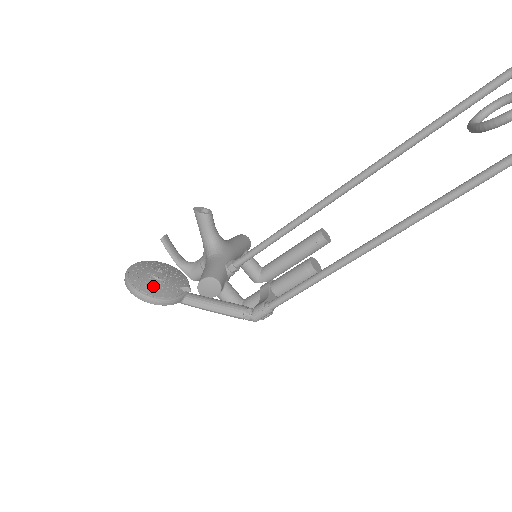
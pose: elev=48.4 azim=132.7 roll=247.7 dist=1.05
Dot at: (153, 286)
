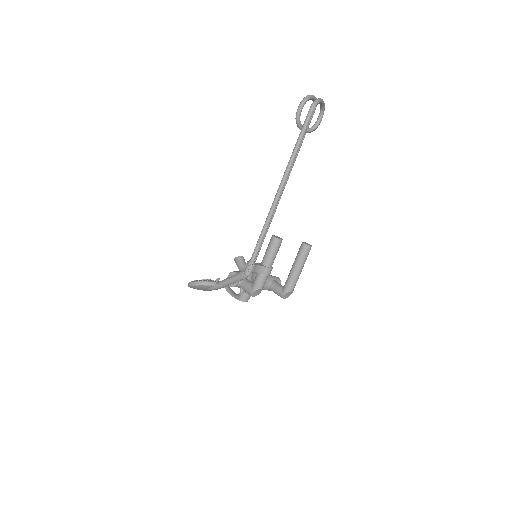
Dot at: occluded
